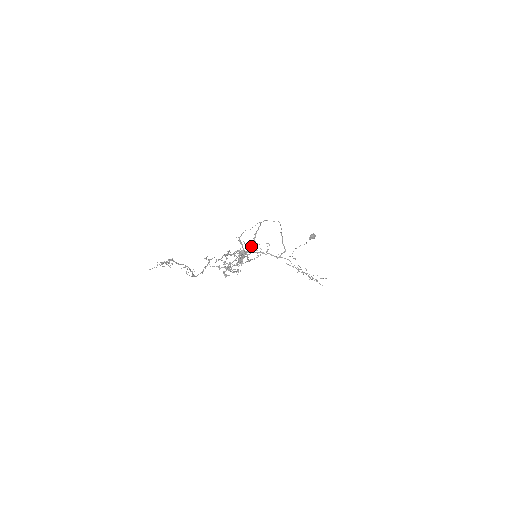
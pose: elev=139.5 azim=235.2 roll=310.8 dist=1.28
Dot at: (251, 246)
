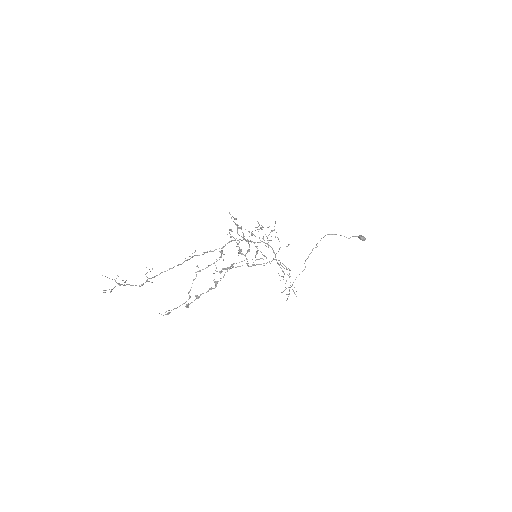
Dot at: occluded
